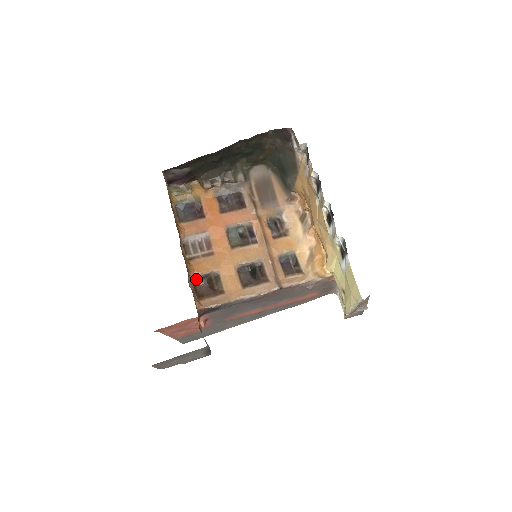
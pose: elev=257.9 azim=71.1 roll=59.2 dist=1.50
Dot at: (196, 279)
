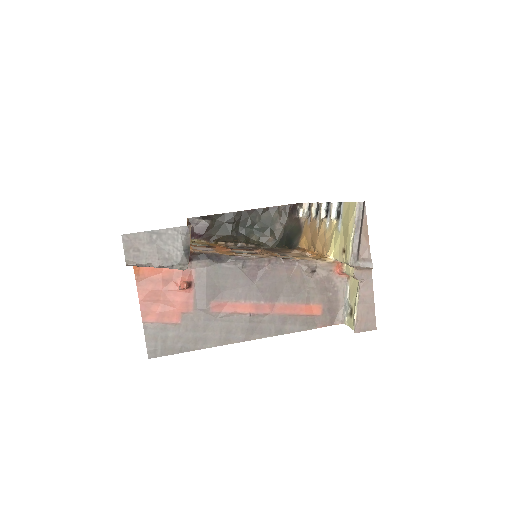
Dot at: occluded
